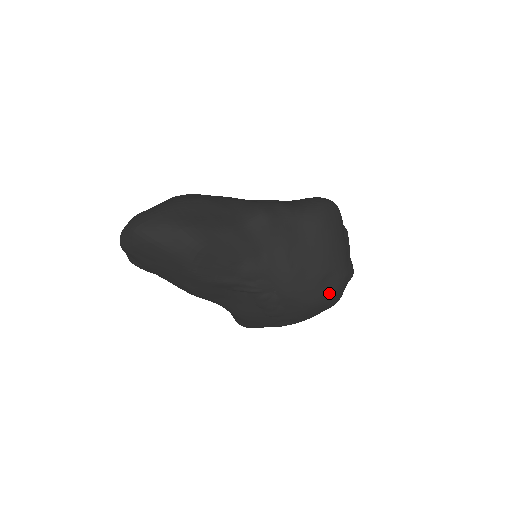
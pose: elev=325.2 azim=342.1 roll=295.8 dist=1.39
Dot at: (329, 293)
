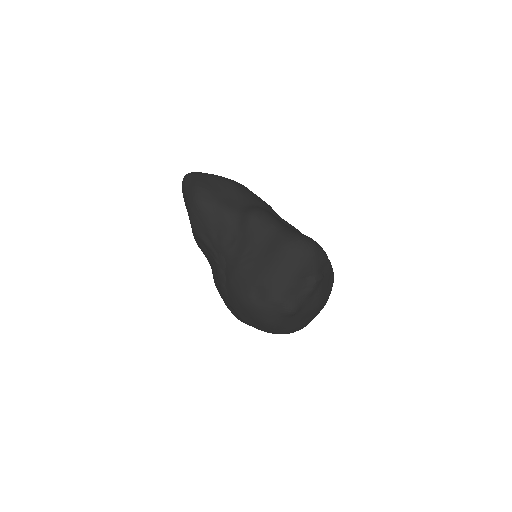
Dot at: (255, 302)
